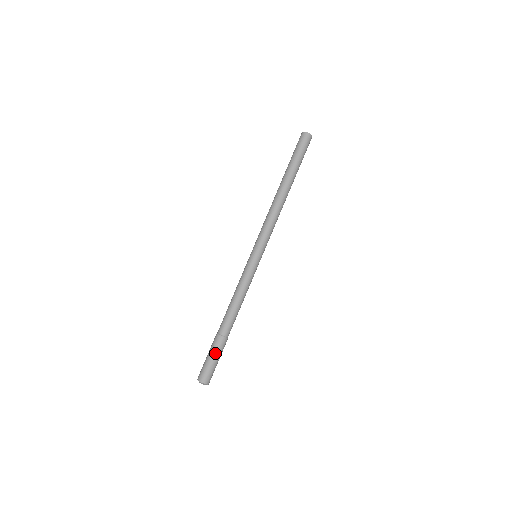
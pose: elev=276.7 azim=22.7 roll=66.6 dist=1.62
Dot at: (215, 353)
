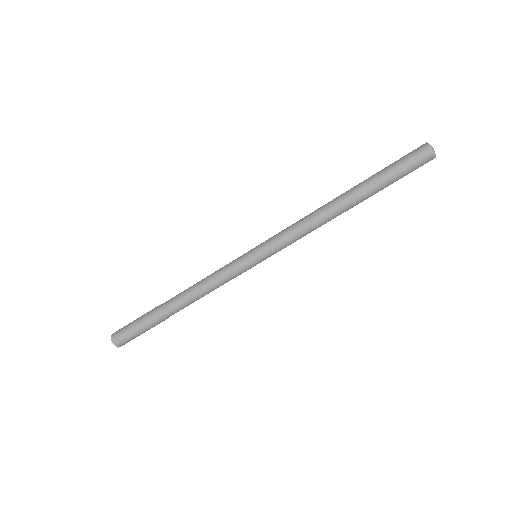
Dot at: (146, 328)
